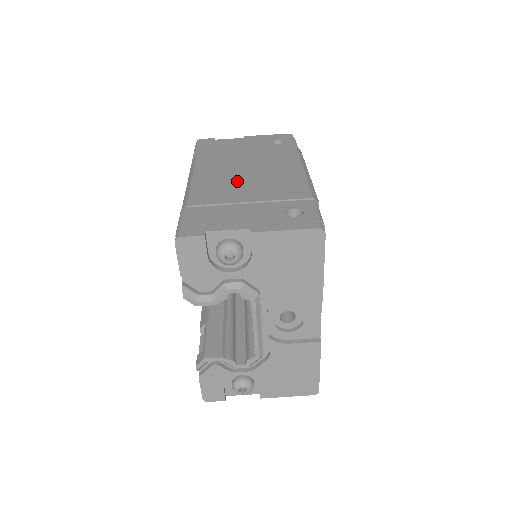
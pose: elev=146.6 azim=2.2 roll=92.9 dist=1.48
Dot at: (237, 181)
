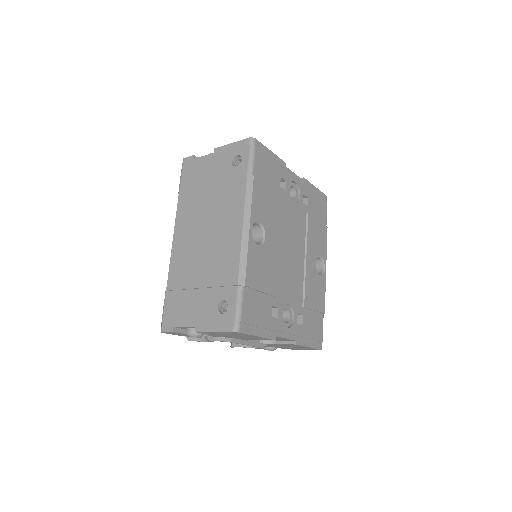
Dot at: (197, 251)
